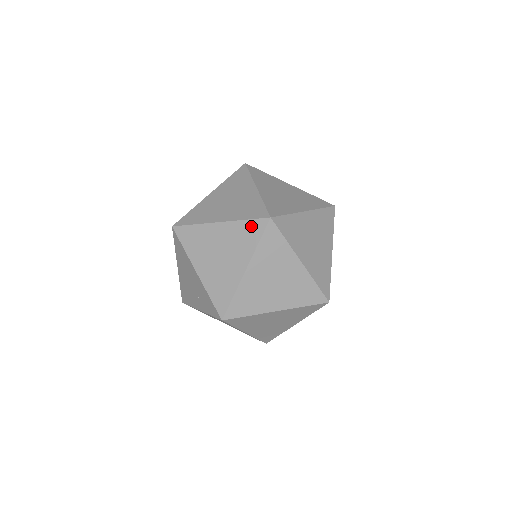
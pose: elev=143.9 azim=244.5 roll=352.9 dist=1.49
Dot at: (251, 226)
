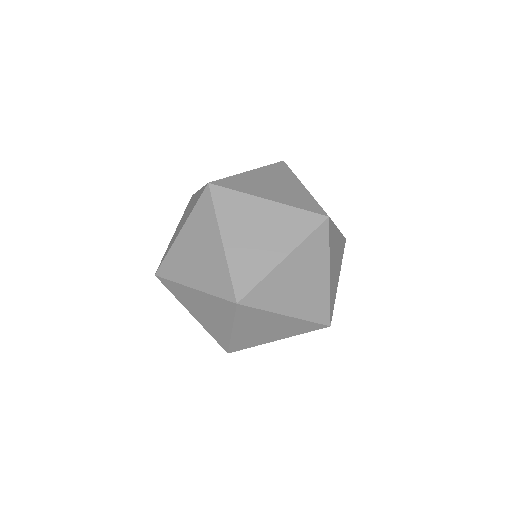
Dot at: occluded
